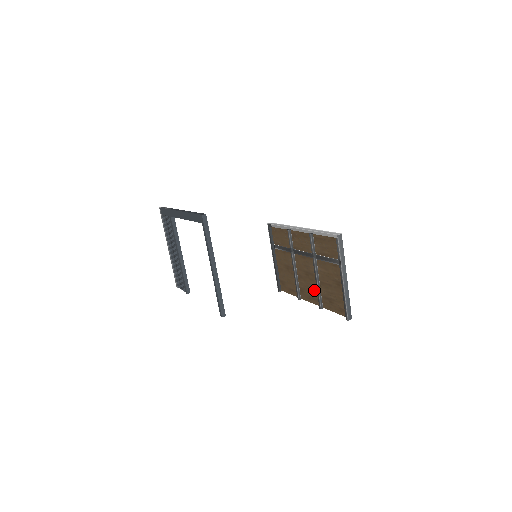
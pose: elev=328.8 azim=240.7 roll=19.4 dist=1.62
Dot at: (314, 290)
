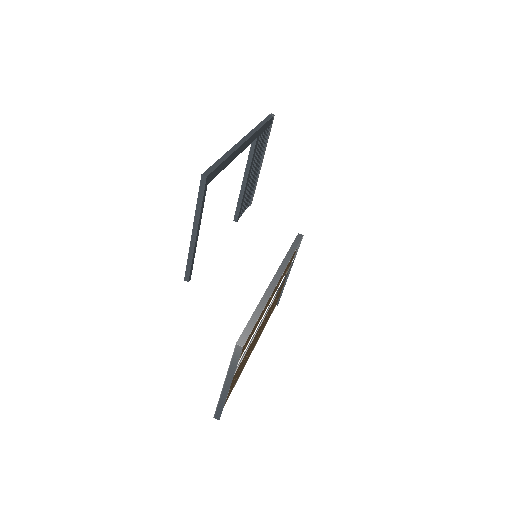
Dot at: occluded
